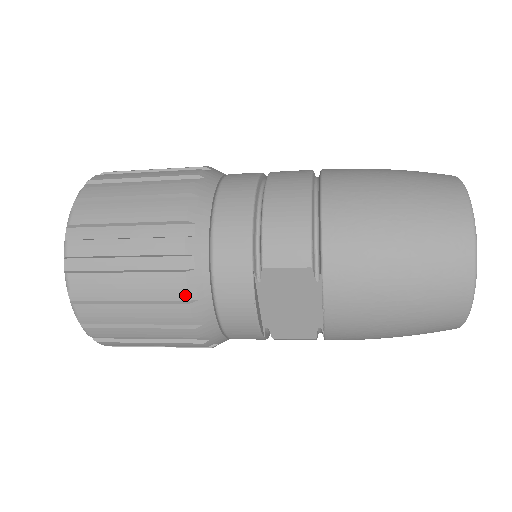
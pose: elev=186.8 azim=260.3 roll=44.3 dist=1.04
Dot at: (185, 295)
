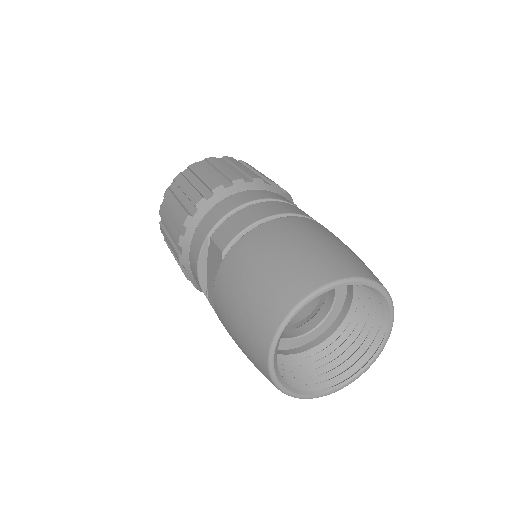
Dot at: (183, 229)
